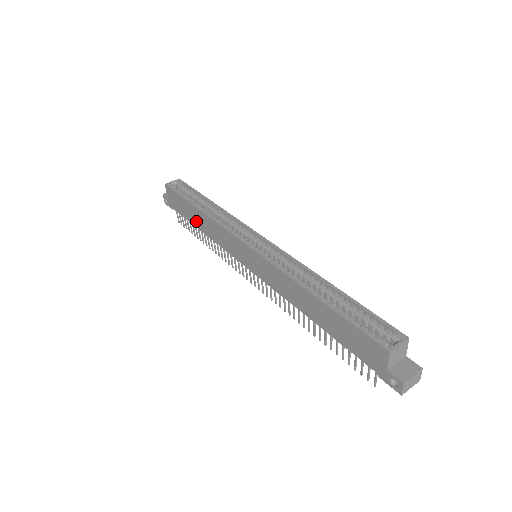
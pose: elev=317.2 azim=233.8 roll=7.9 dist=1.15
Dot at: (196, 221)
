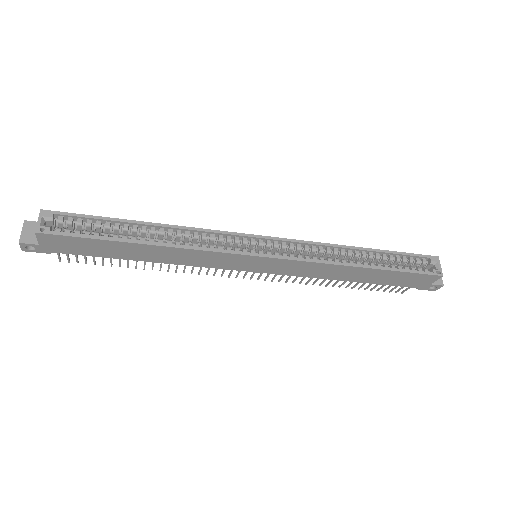
Dot at: (134, 255)
